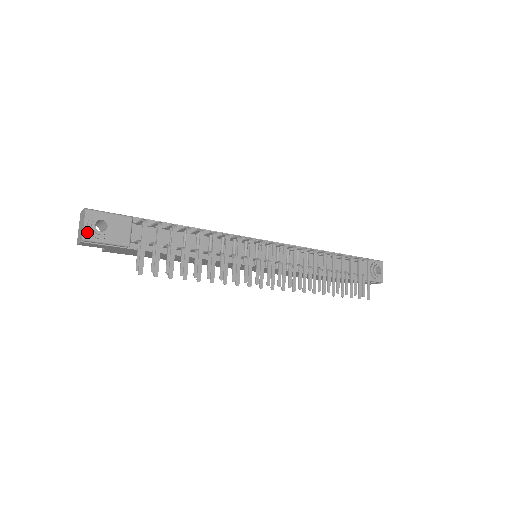
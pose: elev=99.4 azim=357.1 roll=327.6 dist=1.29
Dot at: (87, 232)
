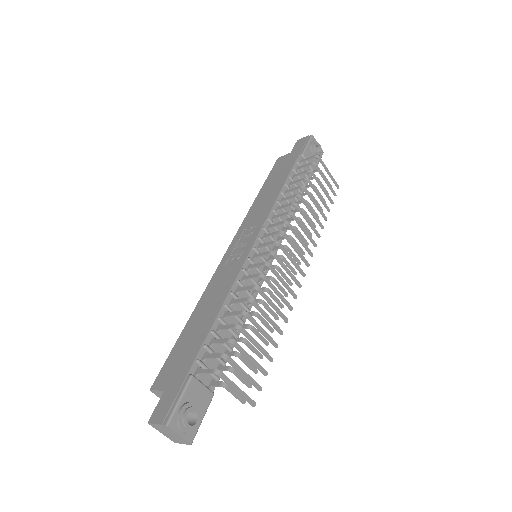
Dot at: (187, 435)
